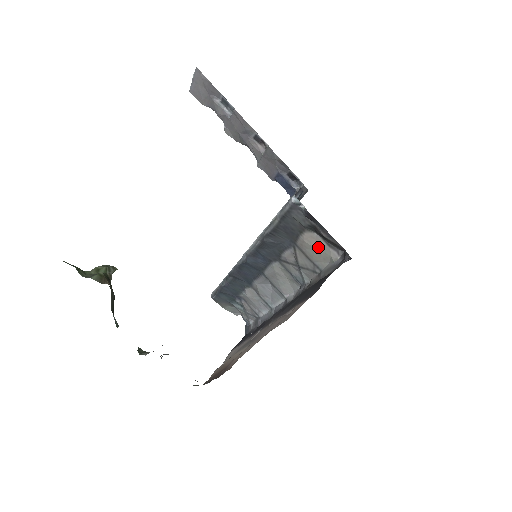
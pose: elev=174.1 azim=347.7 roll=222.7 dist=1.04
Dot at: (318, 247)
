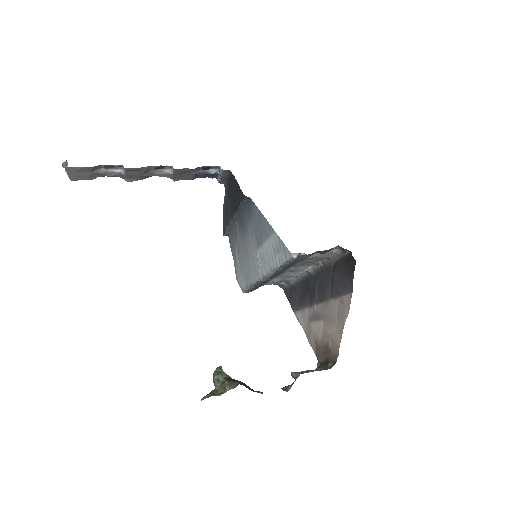
Dot at: (321, 254)
